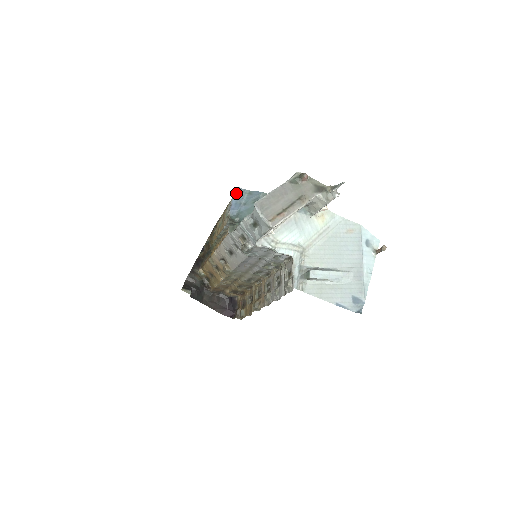
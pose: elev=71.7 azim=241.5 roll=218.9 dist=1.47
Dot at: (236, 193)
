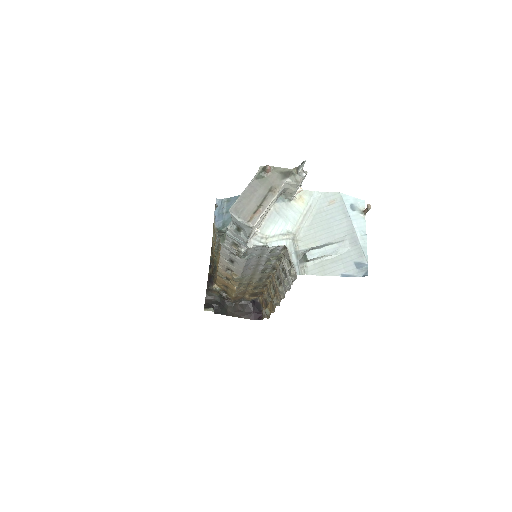
Dot at: (216, 205)
